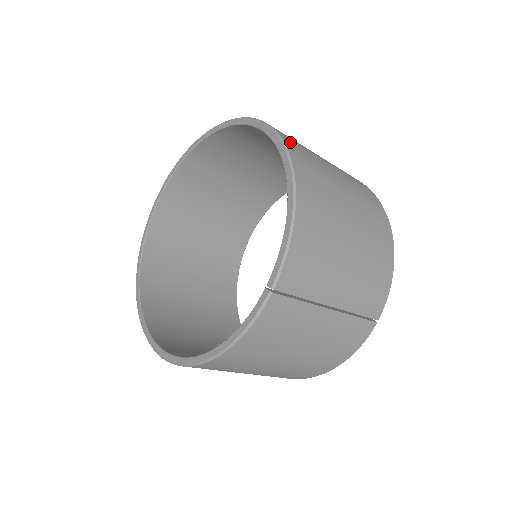
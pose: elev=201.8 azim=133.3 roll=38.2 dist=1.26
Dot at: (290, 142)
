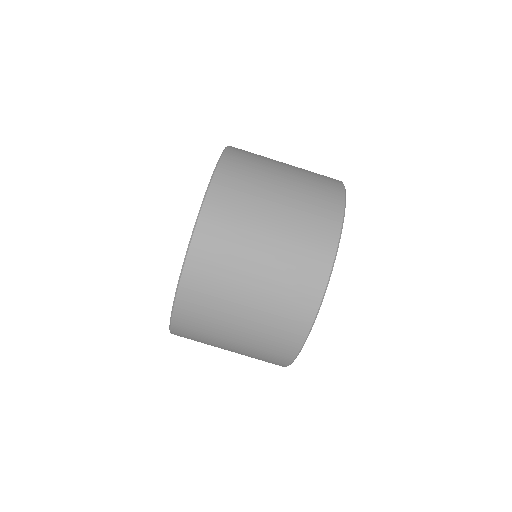
Dot at: occluded
